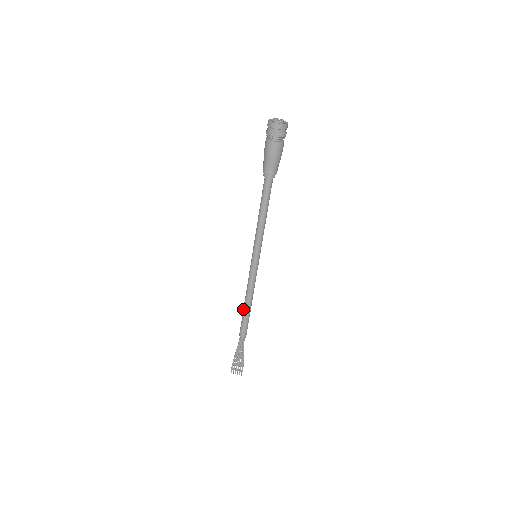
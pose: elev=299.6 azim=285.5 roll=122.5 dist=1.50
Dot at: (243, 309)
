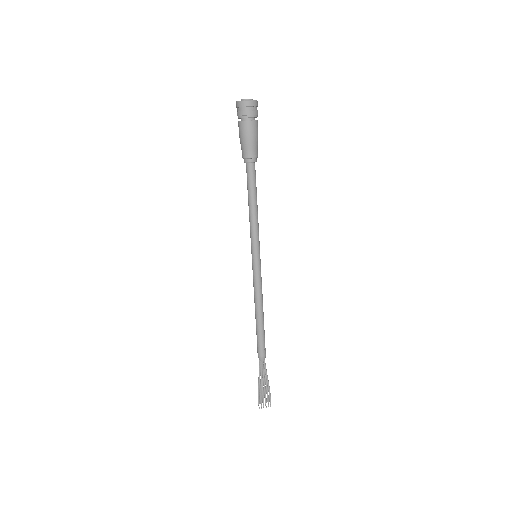
Dot at: (256, 324)
